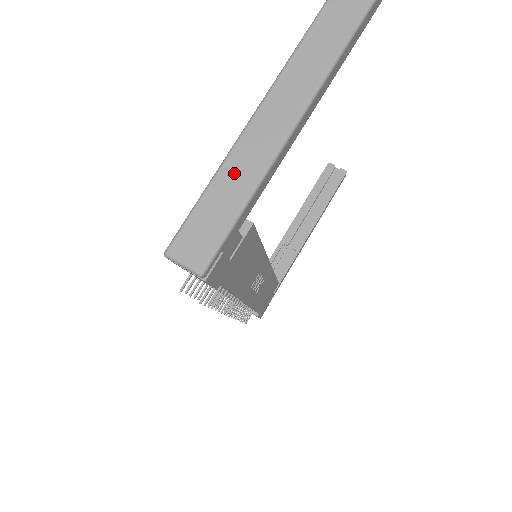
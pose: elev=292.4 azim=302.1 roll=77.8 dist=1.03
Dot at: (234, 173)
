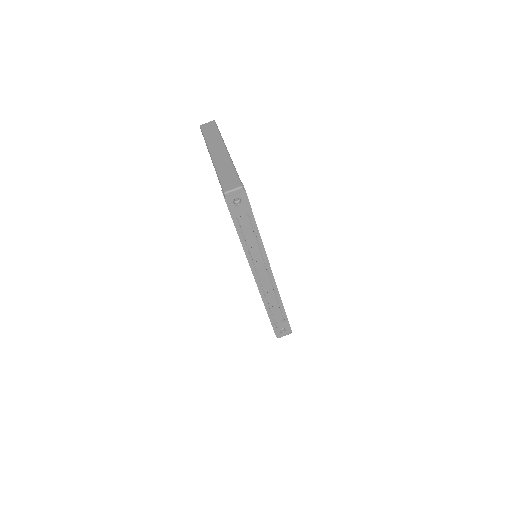
Dot at: (222, 168)
